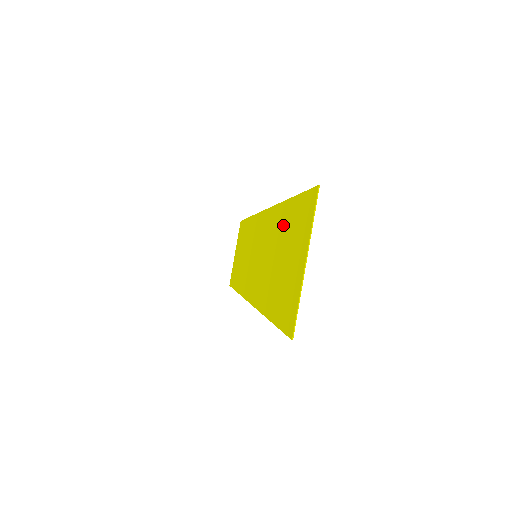
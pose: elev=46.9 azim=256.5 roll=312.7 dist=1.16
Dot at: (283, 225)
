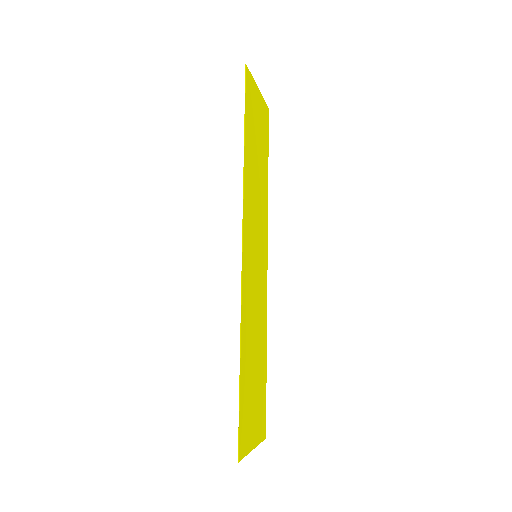
Dot at: (246, 365)
